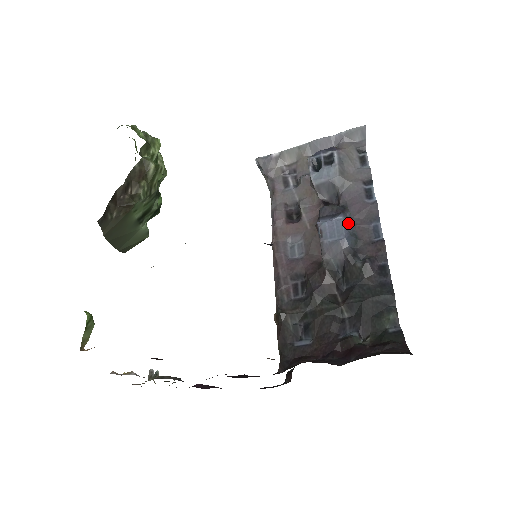
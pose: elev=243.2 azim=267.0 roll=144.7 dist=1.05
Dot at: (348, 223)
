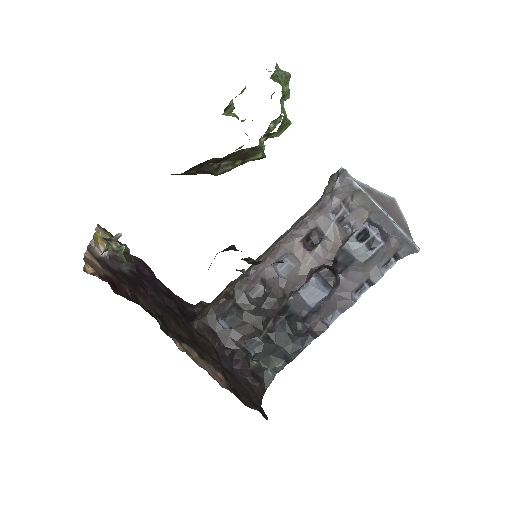
Dot at: (326, 298)
